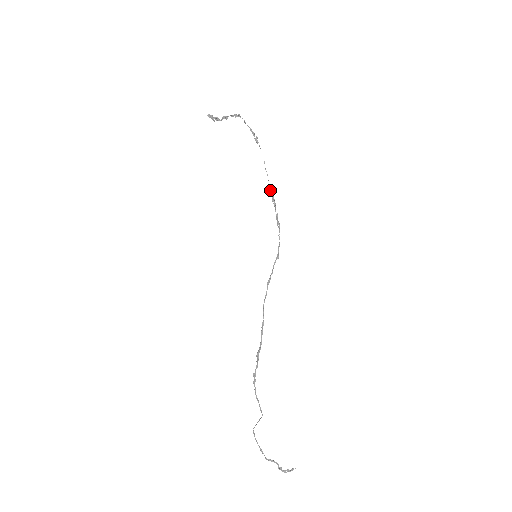
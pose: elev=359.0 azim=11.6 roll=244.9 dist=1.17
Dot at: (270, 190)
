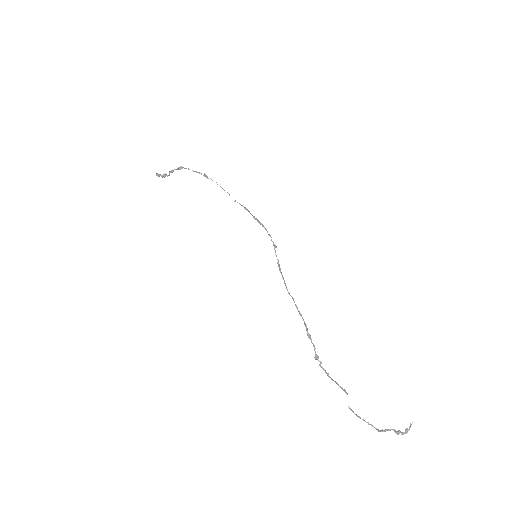
Dot at: occluded
